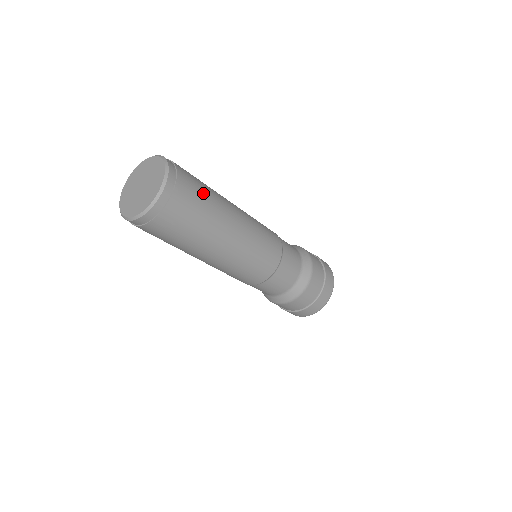
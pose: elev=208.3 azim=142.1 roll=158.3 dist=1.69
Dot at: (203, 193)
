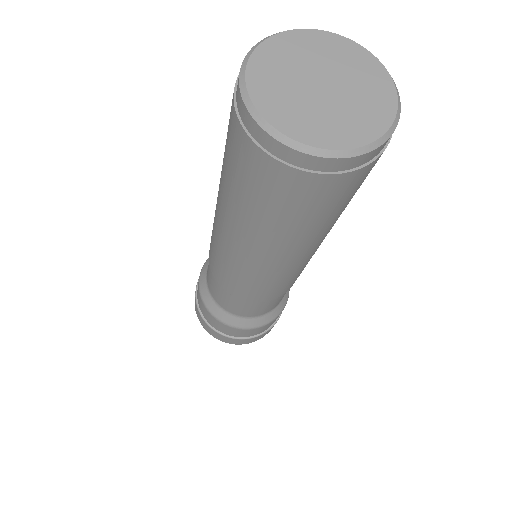
Dot at: occluded
